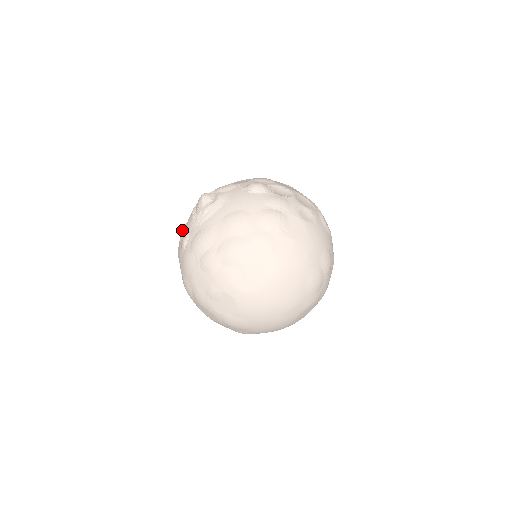
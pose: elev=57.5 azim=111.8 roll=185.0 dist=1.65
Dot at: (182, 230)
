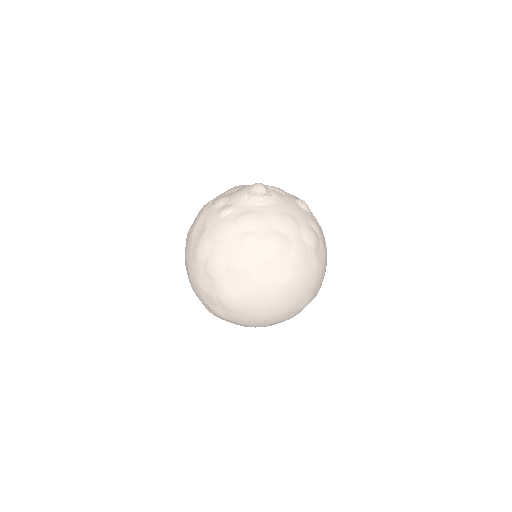
Dot at: (222, 200)
